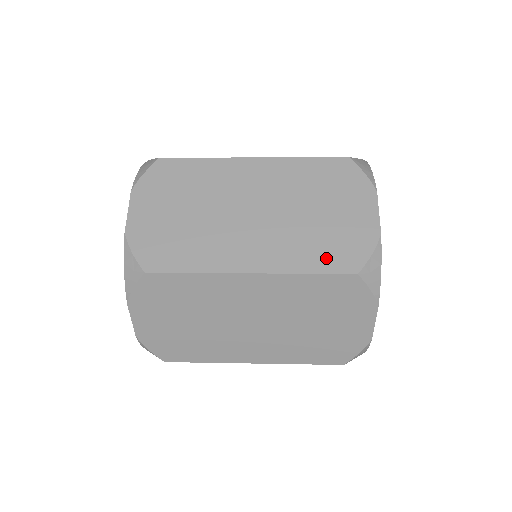
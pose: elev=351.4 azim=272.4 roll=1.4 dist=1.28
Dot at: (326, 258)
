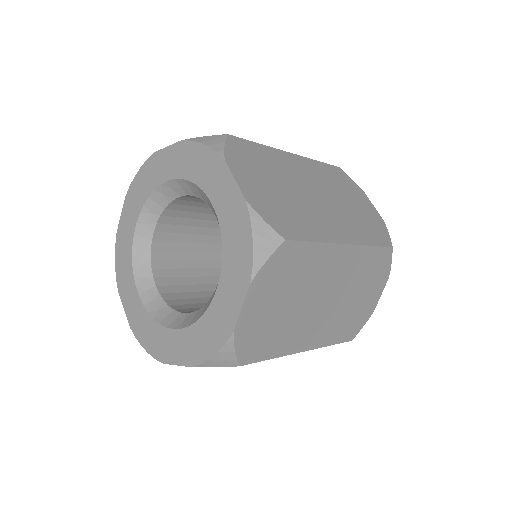
Dot at: (374, 235)
